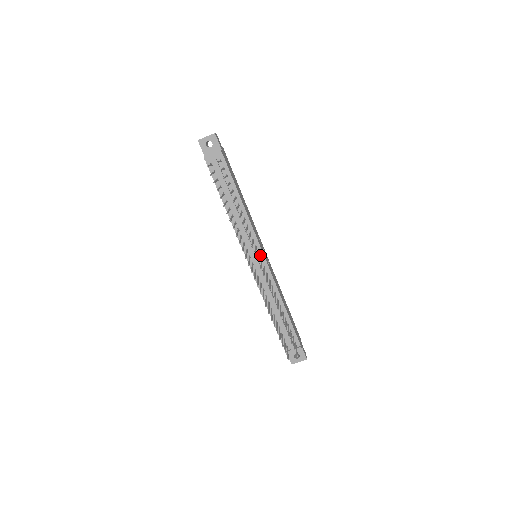
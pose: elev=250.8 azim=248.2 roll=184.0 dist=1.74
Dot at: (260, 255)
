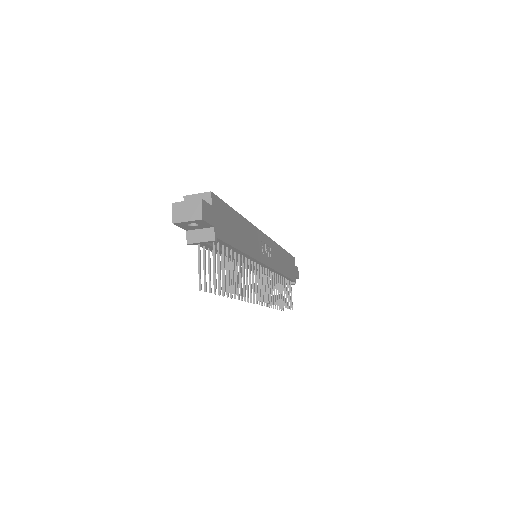
Dot at: (262, 266)
